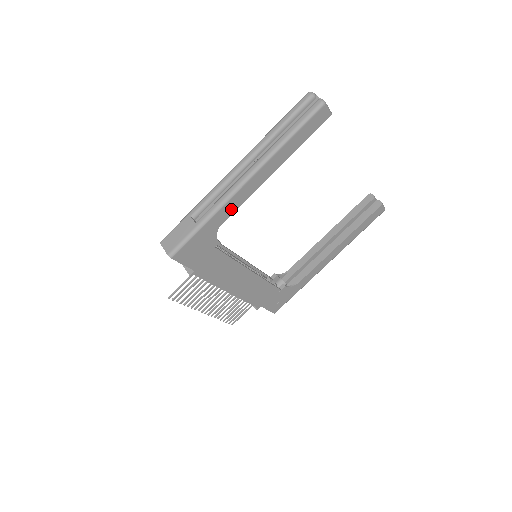
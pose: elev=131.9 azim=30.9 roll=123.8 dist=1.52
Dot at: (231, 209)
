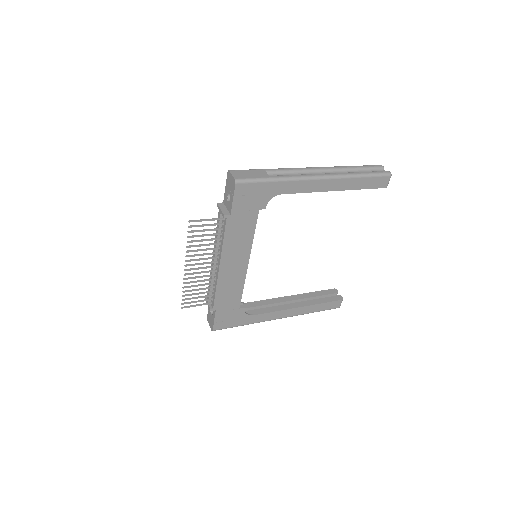
Dot at: (296, 189)
